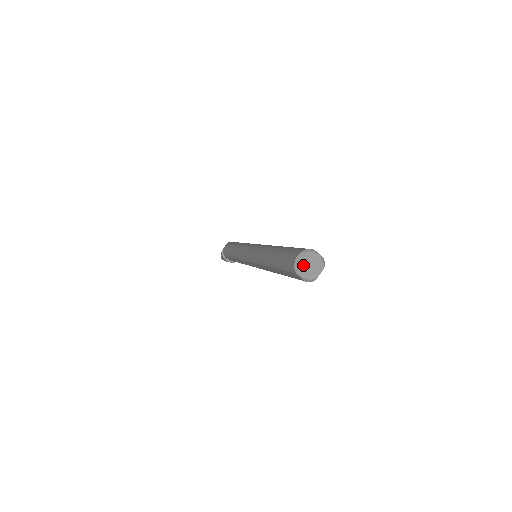
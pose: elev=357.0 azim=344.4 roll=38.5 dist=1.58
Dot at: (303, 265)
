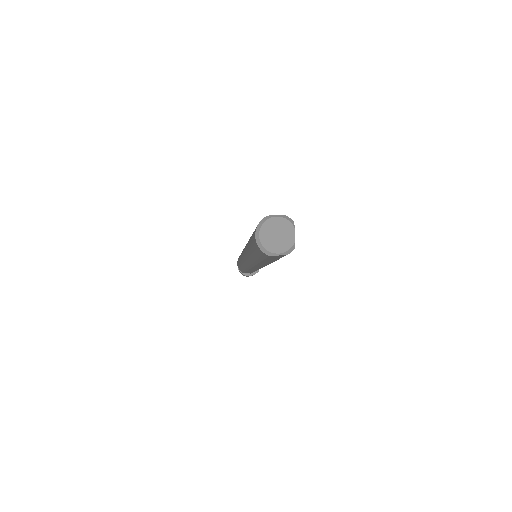
Dot at: (268, 241)
